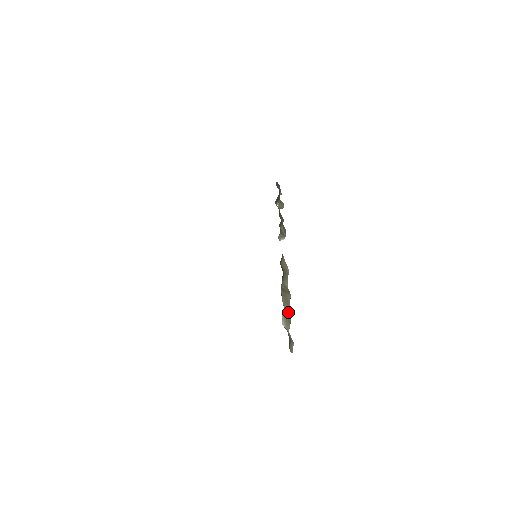
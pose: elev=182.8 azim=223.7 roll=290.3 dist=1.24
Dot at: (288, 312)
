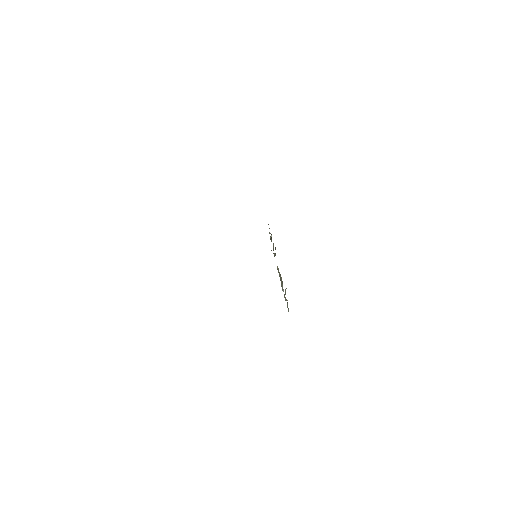
Dot at: (285, 292)
